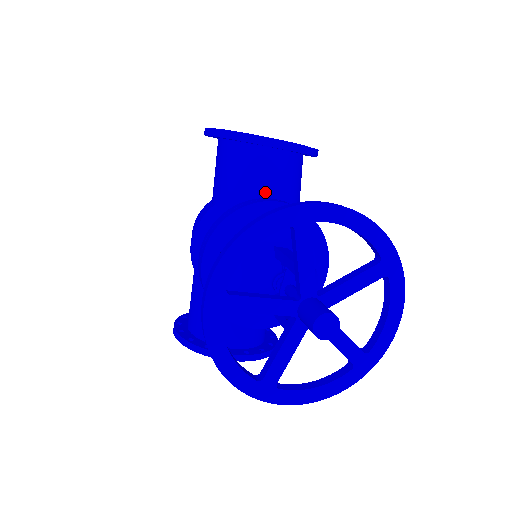
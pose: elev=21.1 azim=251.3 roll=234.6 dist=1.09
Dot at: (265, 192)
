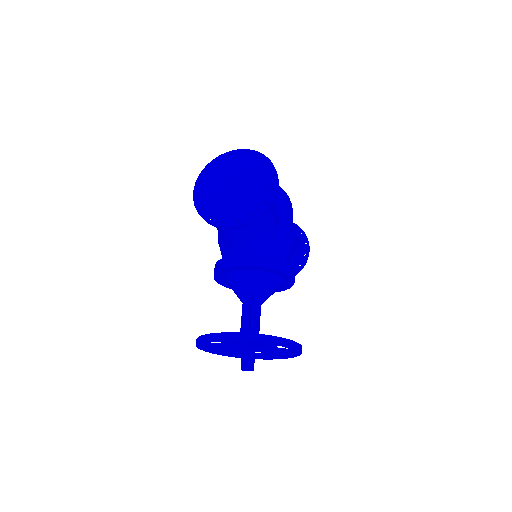
Dot at: (238, 244)
